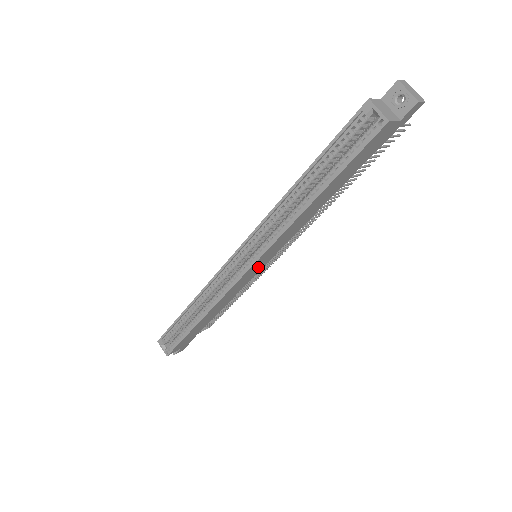
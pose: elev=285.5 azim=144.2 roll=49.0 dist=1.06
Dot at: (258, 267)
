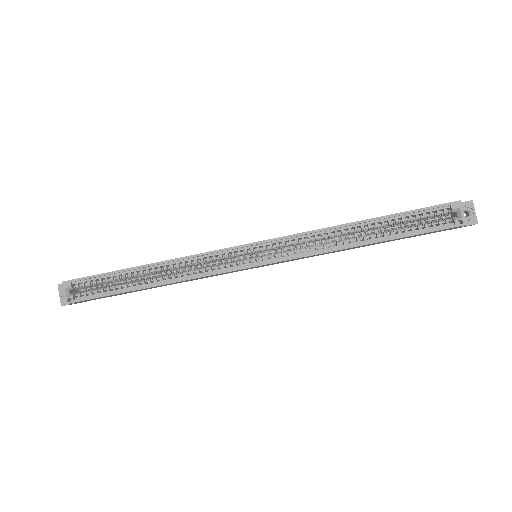
Dot at: (254, 267)
